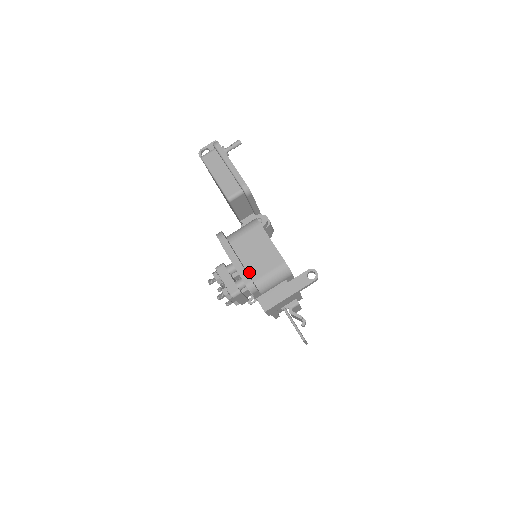
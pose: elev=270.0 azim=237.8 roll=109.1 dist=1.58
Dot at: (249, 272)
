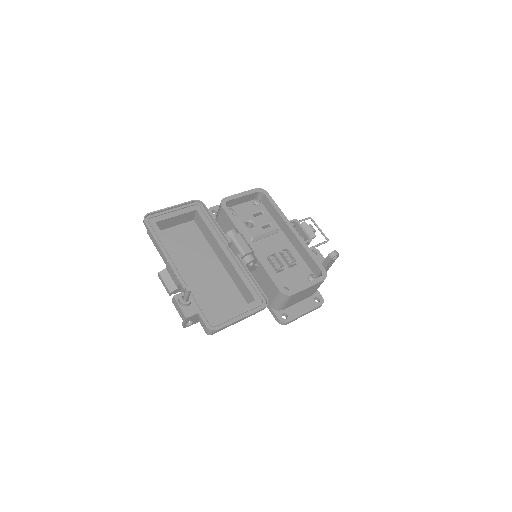
Dot at: (306, 298)
